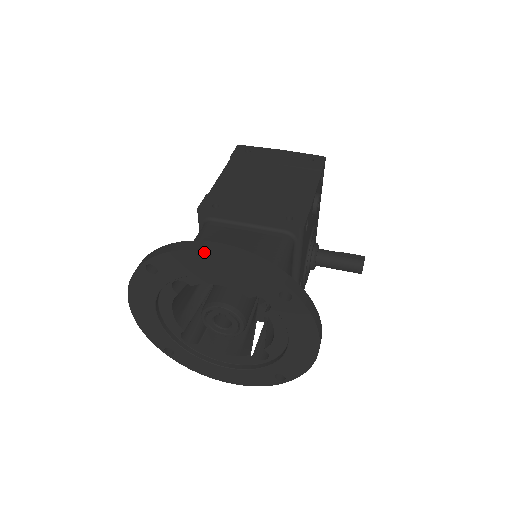
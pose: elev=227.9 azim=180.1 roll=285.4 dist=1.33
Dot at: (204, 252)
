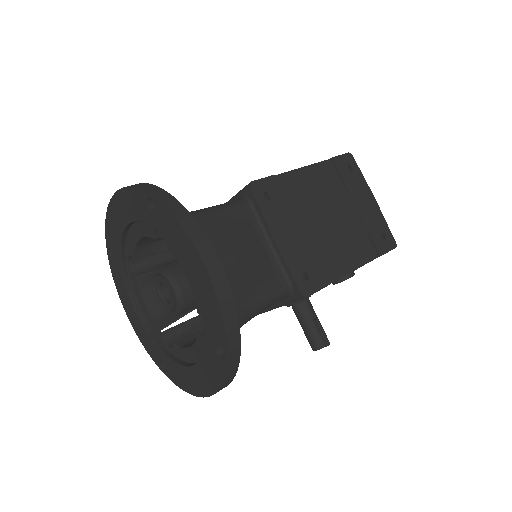
Dot at: (198, 254)
